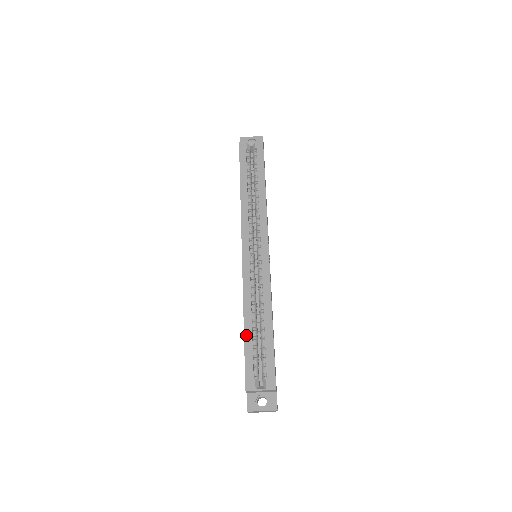
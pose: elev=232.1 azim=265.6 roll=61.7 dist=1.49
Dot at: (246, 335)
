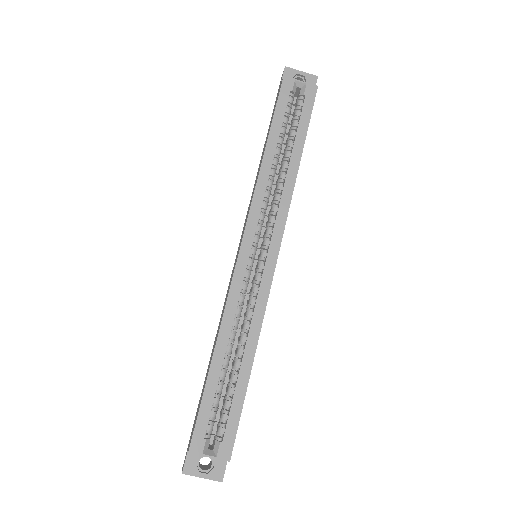
Dot at: (211, 373)
